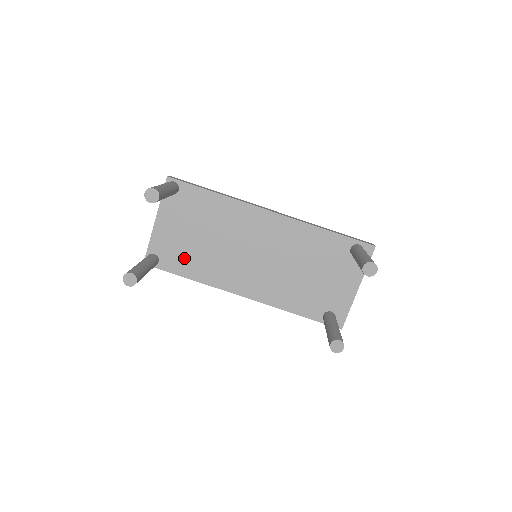
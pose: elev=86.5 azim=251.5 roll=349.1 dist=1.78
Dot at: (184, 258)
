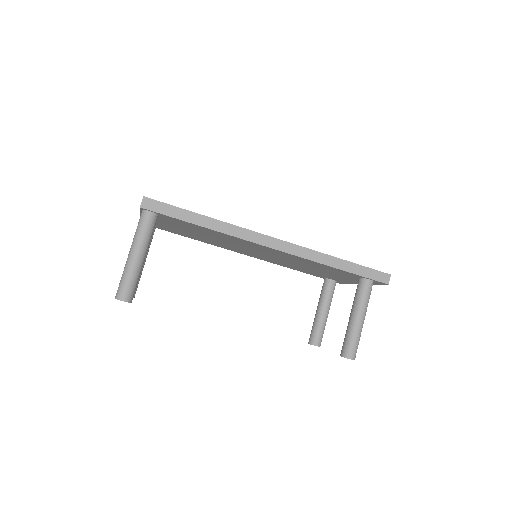
Dot at: (181, 233)
